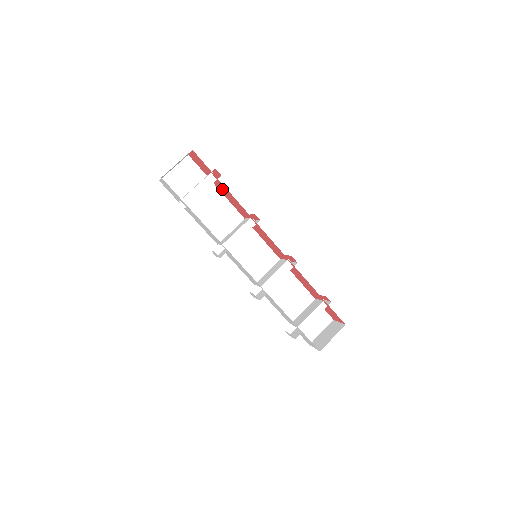
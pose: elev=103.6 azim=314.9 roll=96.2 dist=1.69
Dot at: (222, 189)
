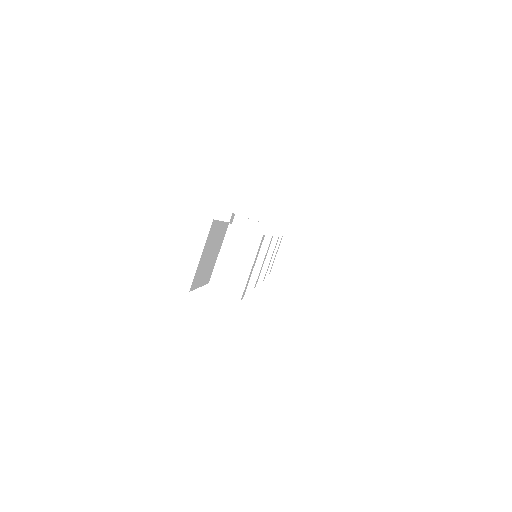
Dot at: occluded
